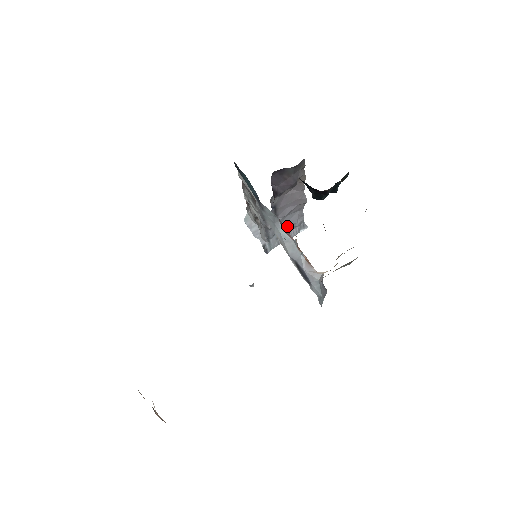
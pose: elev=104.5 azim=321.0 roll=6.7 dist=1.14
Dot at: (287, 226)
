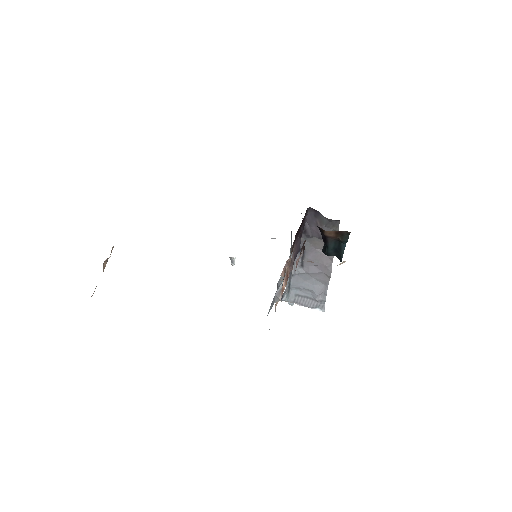
Dot at: (309, 292)
